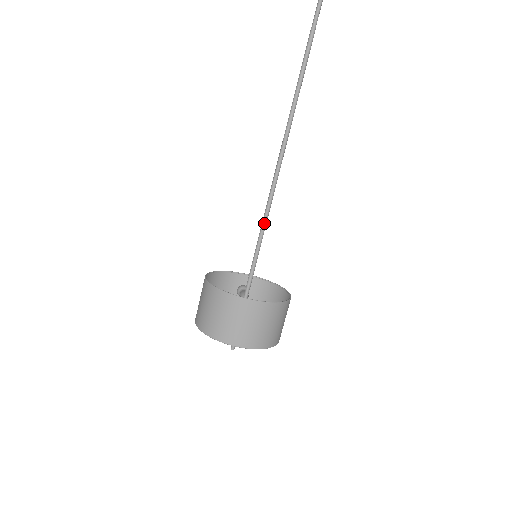
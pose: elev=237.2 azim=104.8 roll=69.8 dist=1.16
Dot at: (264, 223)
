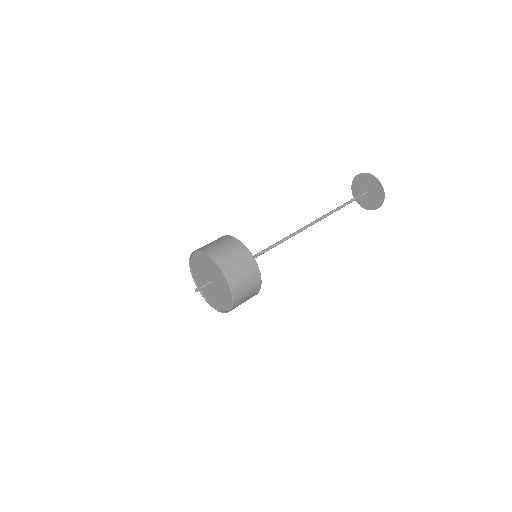
Dot at: (274, 245)
